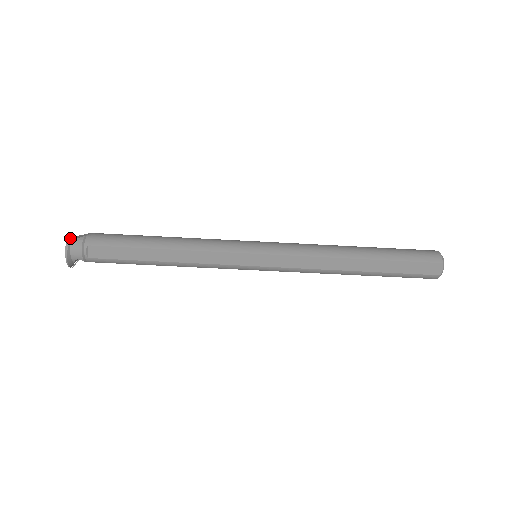
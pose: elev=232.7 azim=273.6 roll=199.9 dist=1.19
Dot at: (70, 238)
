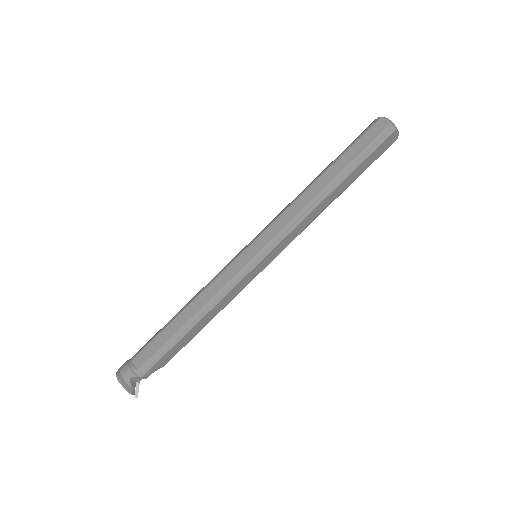
Dot at: occluded
